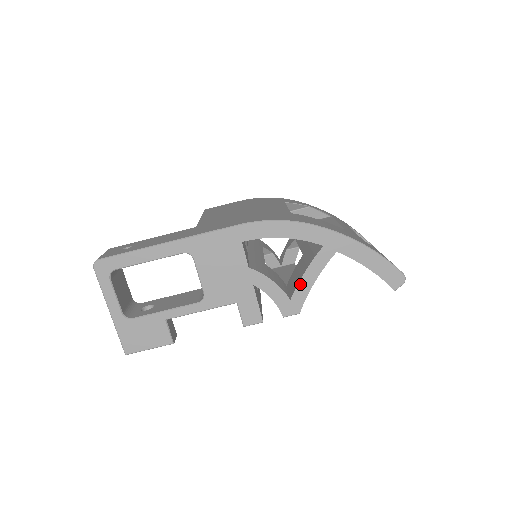
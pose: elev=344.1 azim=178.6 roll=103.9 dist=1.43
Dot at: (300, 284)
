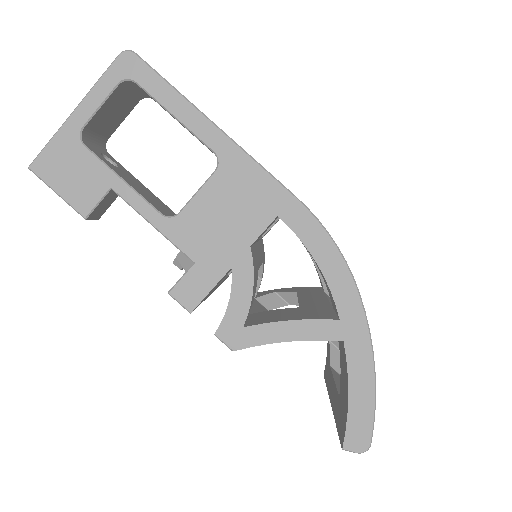
Dot at: (272, 325)
